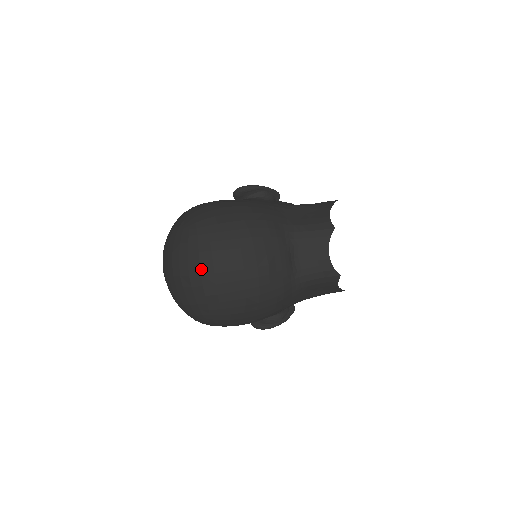
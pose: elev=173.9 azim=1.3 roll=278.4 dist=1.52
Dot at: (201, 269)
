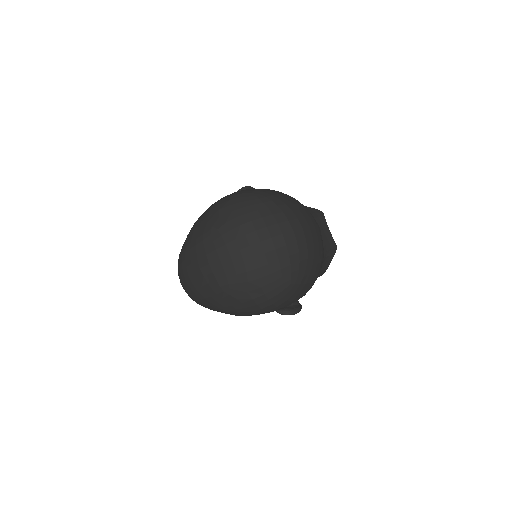
Dot at: (292, 225)
